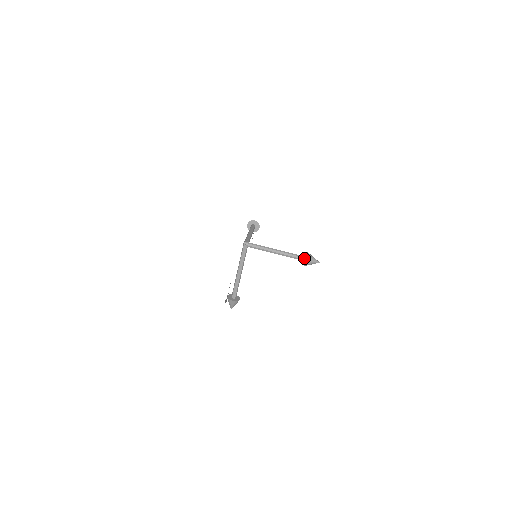
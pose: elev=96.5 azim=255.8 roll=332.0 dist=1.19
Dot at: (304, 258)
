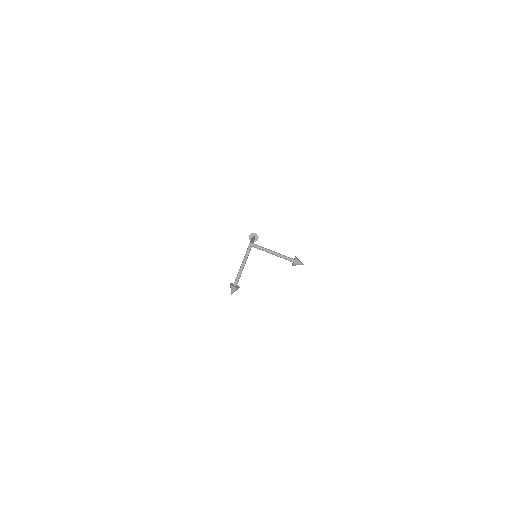
Dot at: (293, 260)
